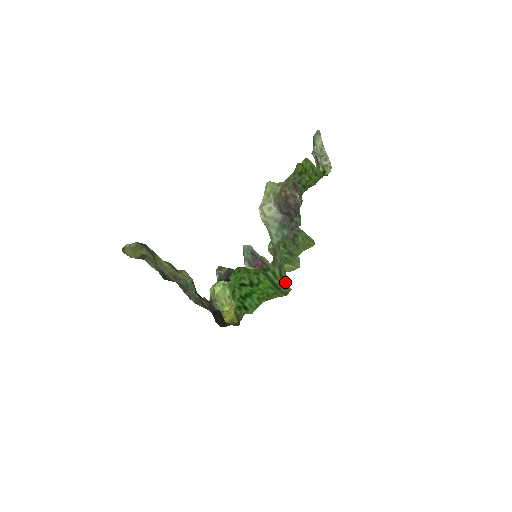
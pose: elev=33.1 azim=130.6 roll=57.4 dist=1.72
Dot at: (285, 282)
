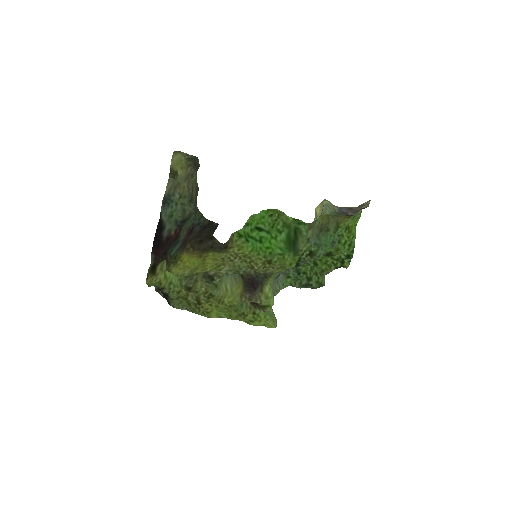
Dot at: (306, 245)
